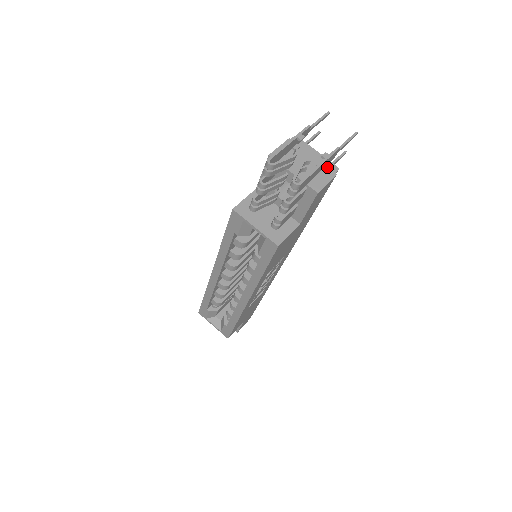
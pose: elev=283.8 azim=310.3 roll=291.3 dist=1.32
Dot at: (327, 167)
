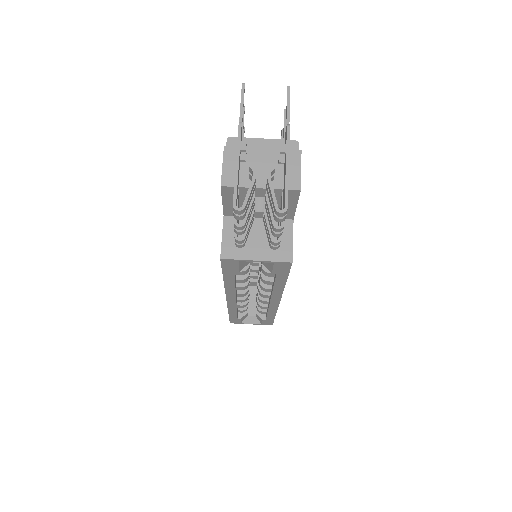
Dot at: occluded
